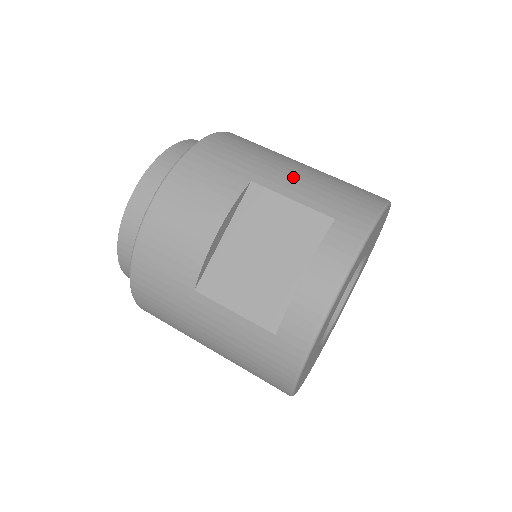
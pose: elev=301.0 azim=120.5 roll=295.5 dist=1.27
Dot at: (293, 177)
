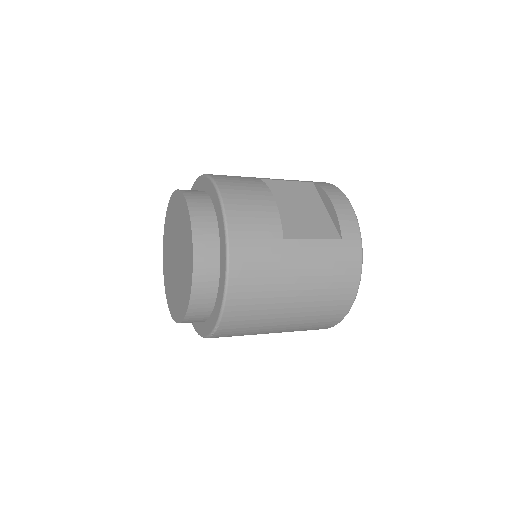
Dot at: occluded
